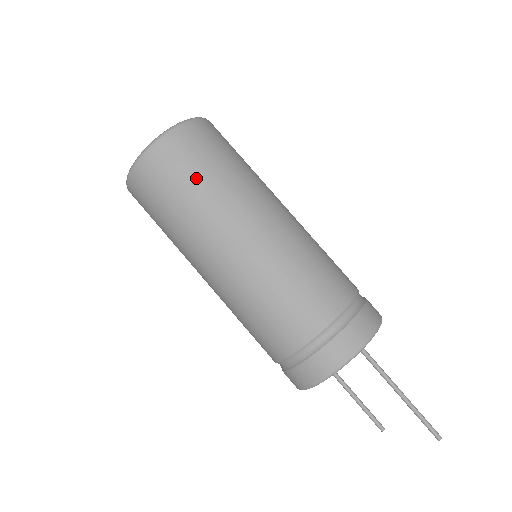
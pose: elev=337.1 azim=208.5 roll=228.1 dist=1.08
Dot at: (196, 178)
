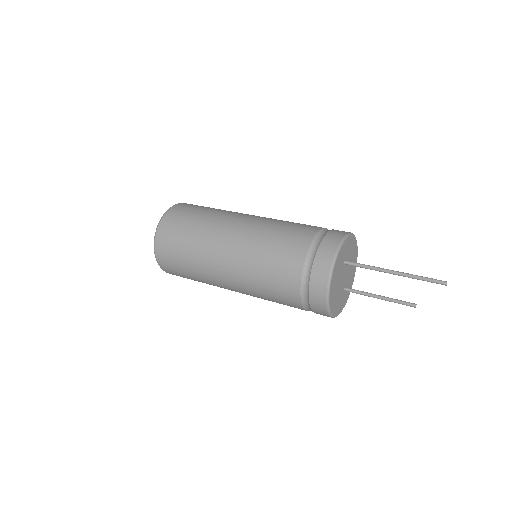
Dot at: (184, 241)
